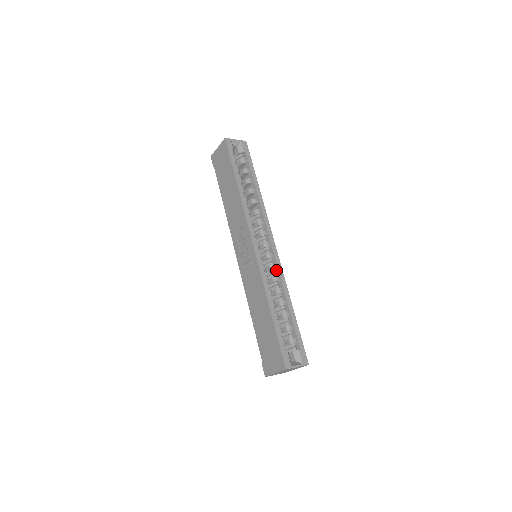
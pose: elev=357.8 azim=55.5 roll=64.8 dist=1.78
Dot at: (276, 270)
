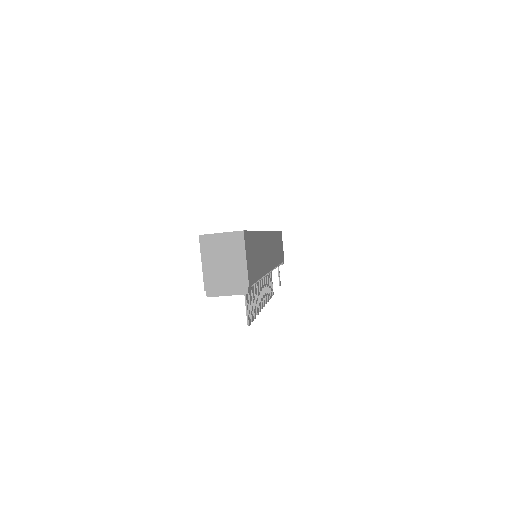
Dot at: occluded
